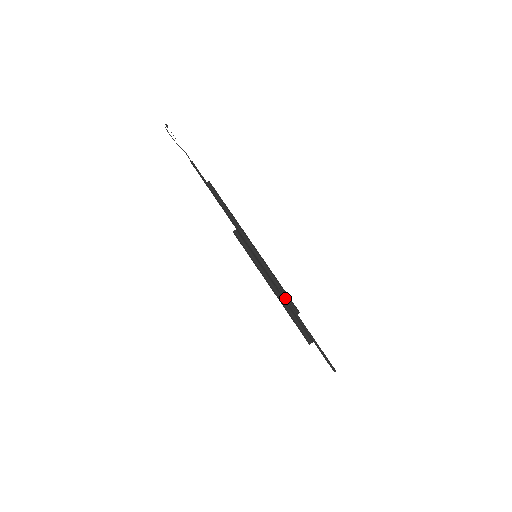
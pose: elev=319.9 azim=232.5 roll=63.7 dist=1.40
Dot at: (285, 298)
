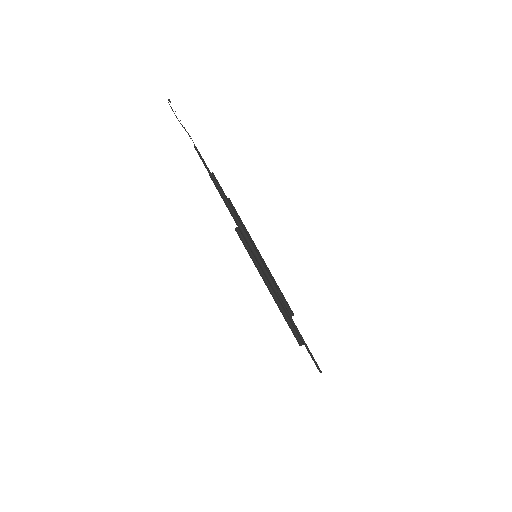
Dot at: (281, 301)
